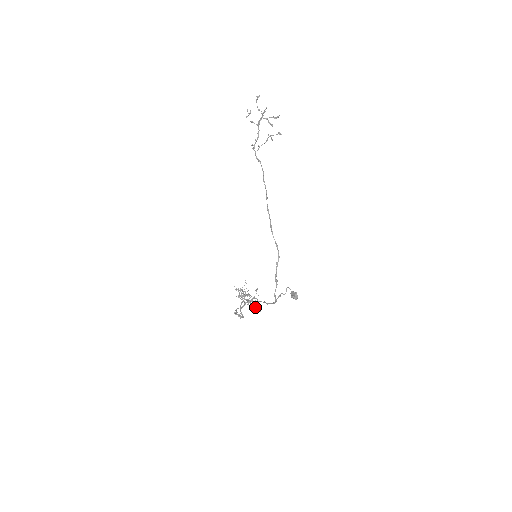
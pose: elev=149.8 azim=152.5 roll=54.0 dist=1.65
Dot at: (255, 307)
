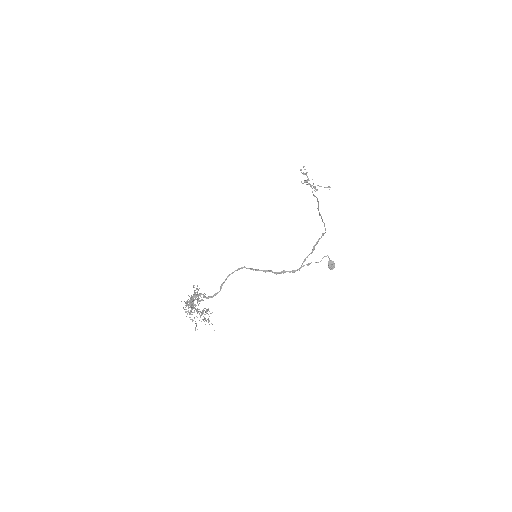
Dot at: (204, 317)
